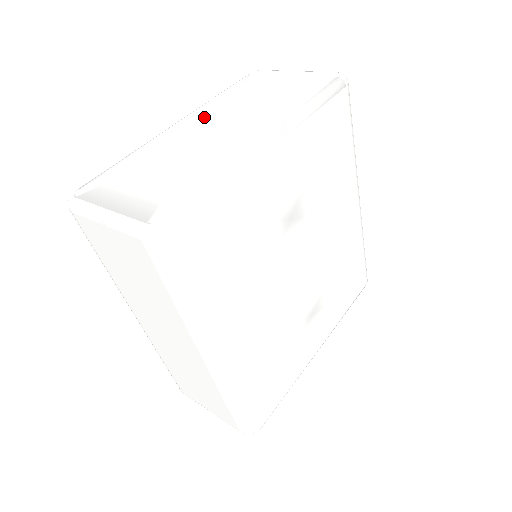
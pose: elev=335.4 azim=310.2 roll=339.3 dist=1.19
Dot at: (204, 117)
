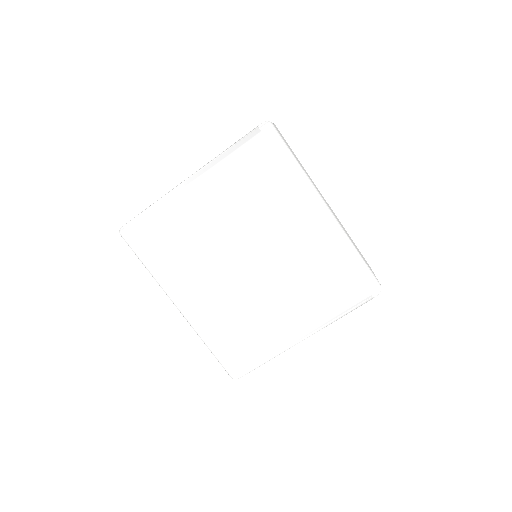
Dot at: occluded
